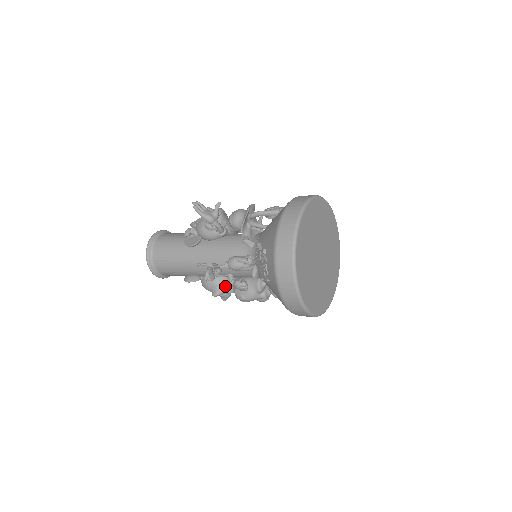
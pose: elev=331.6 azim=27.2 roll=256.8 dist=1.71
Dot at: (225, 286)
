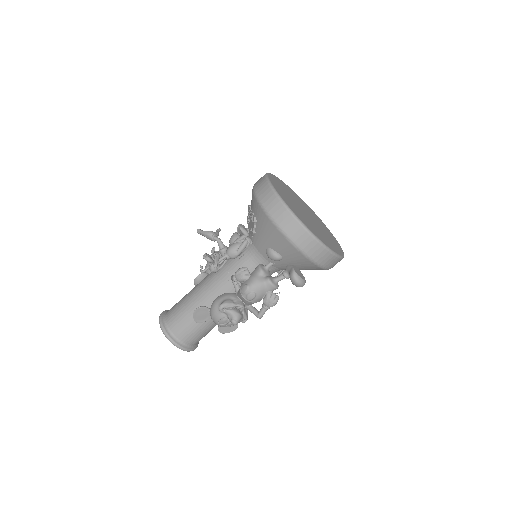
Dot at: (232, 299)
